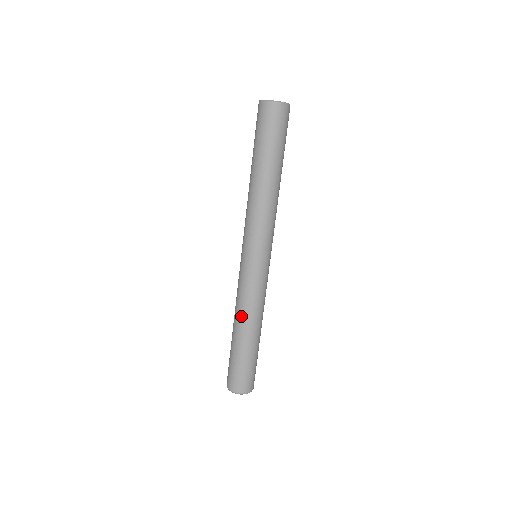
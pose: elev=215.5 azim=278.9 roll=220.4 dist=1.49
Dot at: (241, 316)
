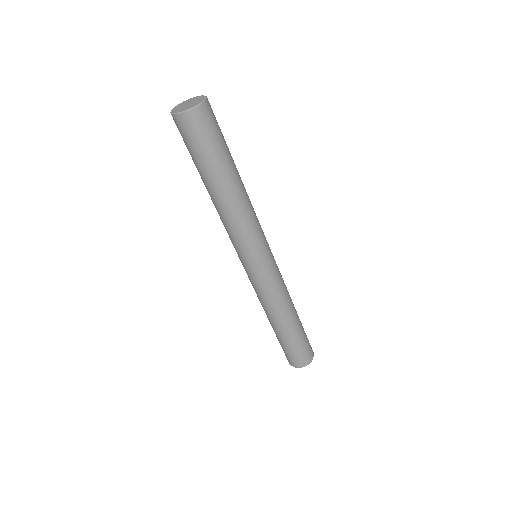
Dot at: occluded
